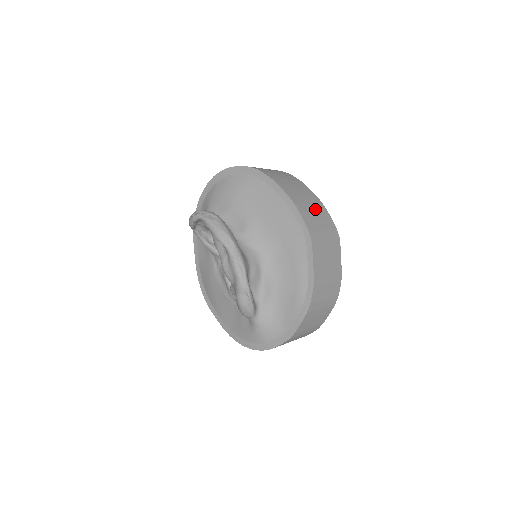
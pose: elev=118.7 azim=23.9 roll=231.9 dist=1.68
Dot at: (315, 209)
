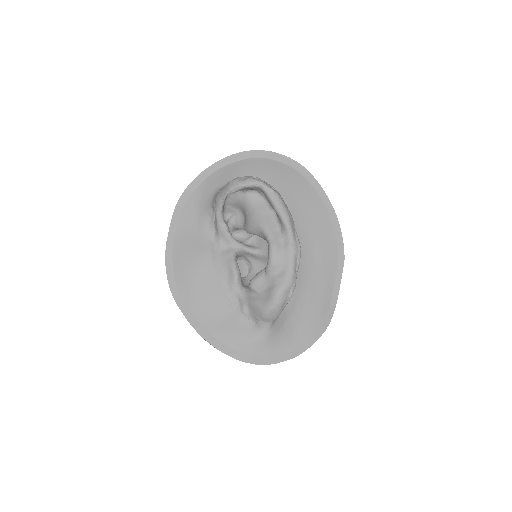
Dot at: occluded
